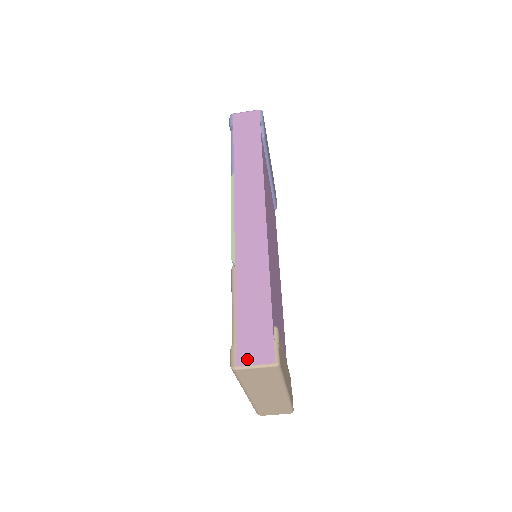
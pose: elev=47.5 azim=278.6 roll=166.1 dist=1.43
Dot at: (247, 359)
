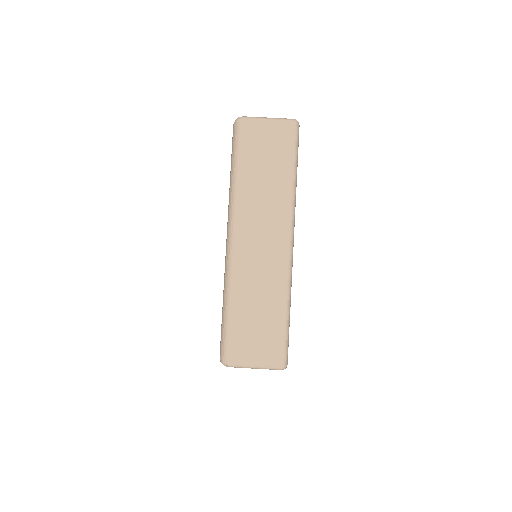
Dot at: occluded
